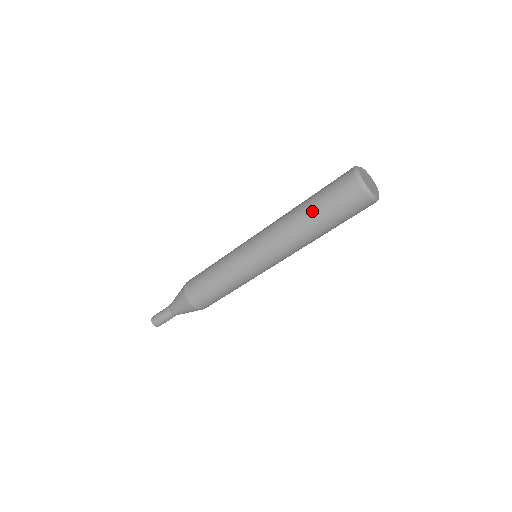
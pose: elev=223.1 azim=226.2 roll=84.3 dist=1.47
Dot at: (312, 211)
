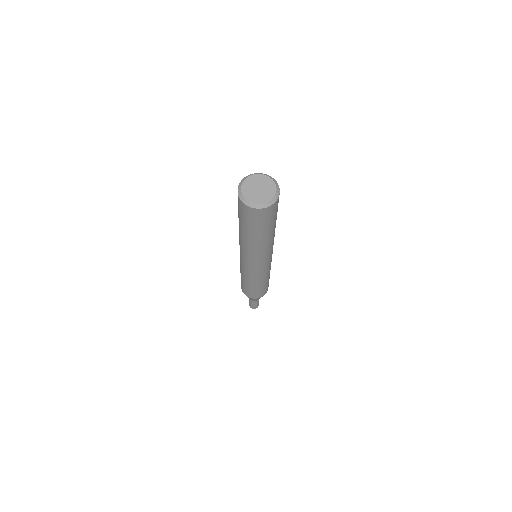
Dot at: (257, 236)
